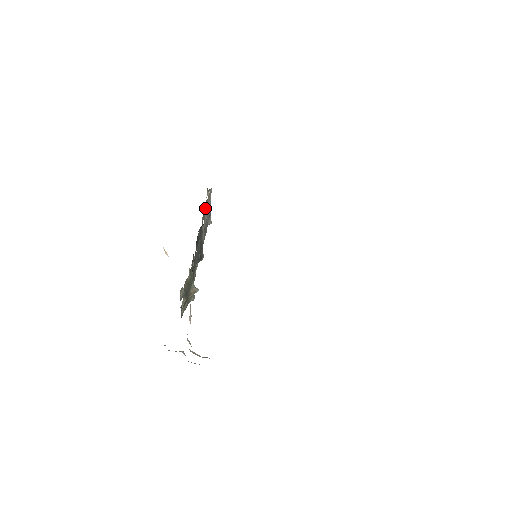
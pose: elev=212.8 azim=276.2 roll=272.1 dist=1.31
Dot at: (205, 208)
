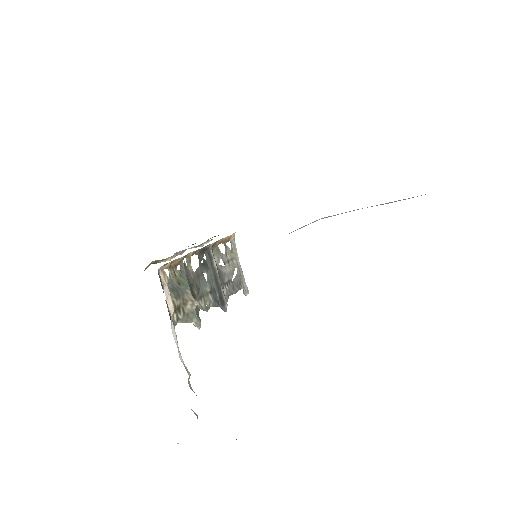
Dot at: (225, 252)
